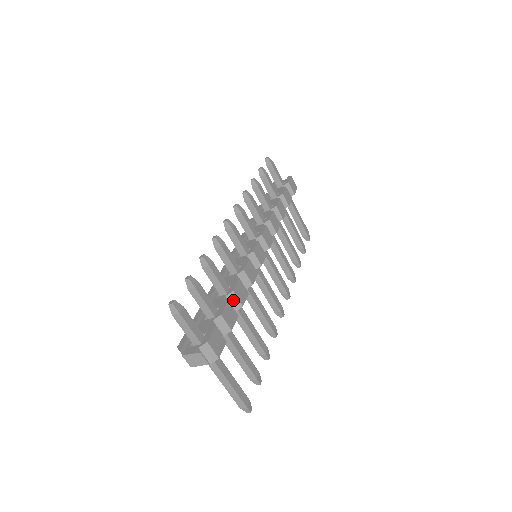
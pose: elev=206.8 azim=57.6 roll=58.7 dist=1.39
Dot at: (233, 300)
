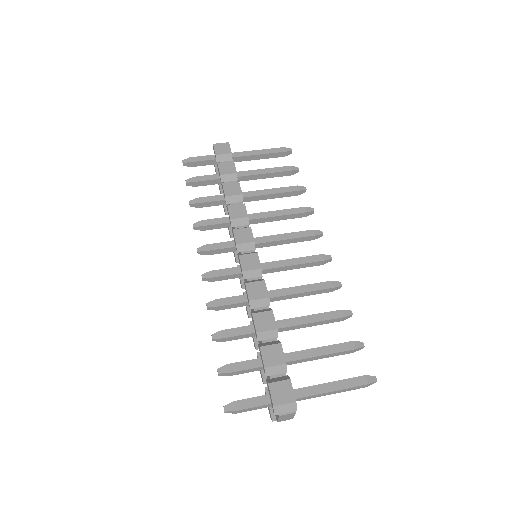
Dot at: (265, 336)
